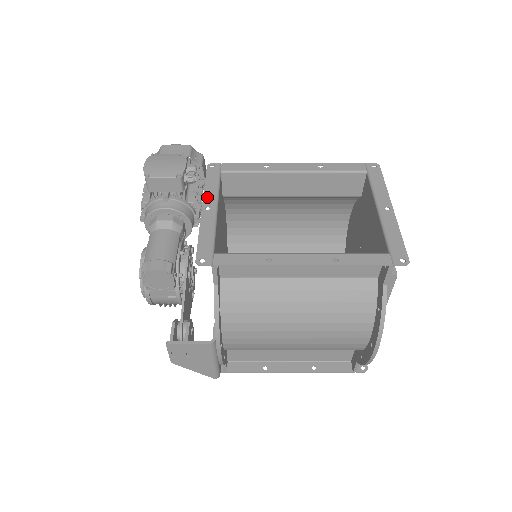
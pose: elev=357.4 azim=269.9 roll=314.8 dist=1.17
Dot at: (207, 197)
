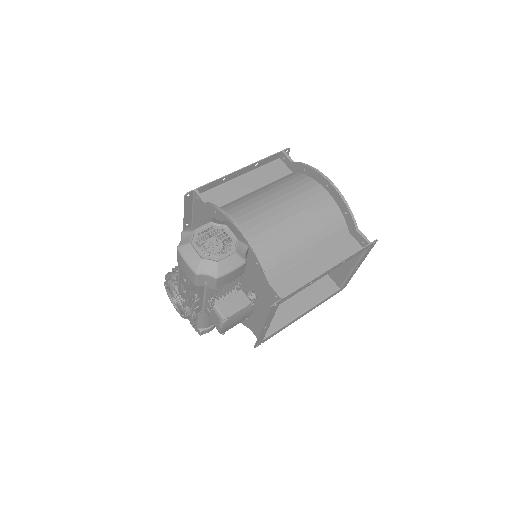
Dot at: occluded
